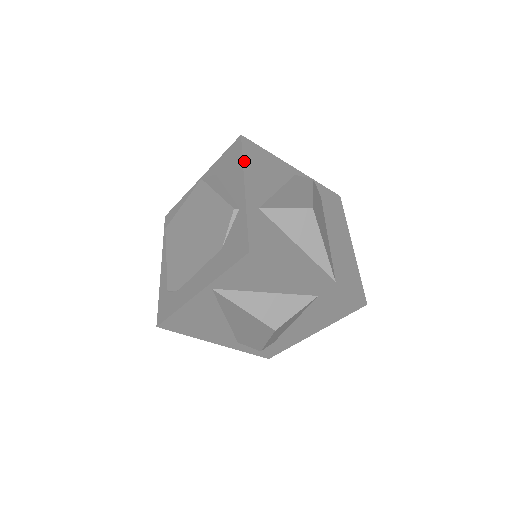
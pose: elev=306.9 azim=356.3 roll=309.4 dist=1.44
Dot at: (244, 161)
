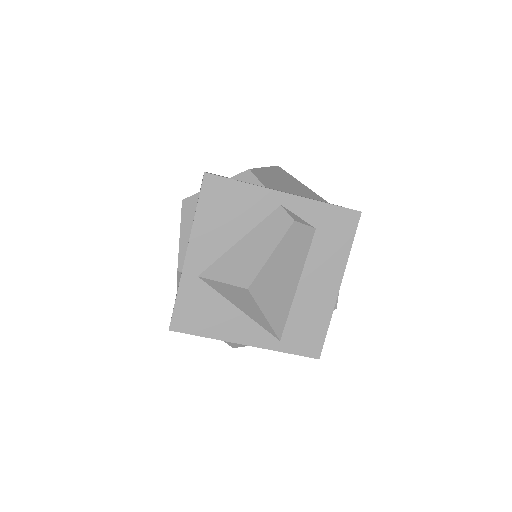
Dot at: (196, 215)
